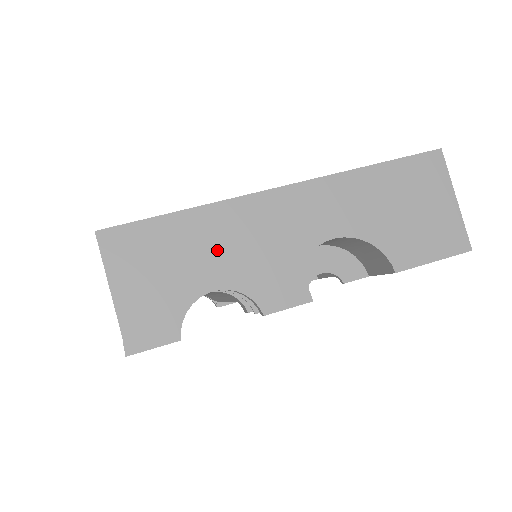
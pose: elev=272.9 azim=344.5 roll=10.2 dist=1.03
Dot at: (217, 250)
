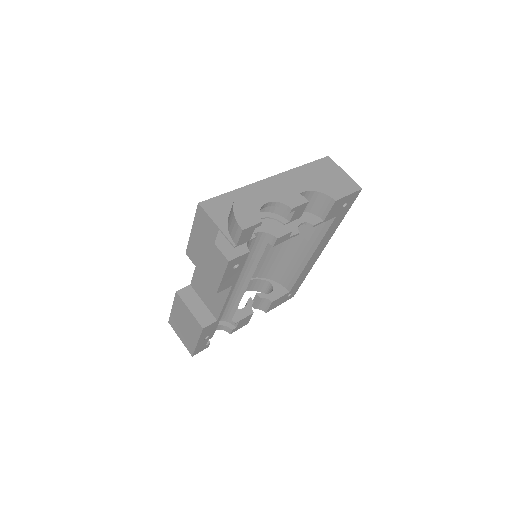
Dot at: (261, 189)
